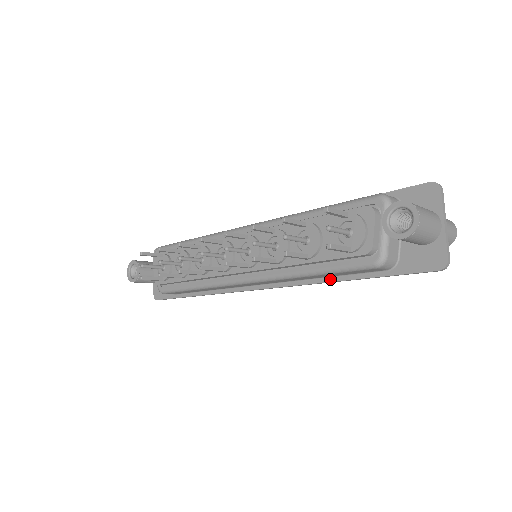
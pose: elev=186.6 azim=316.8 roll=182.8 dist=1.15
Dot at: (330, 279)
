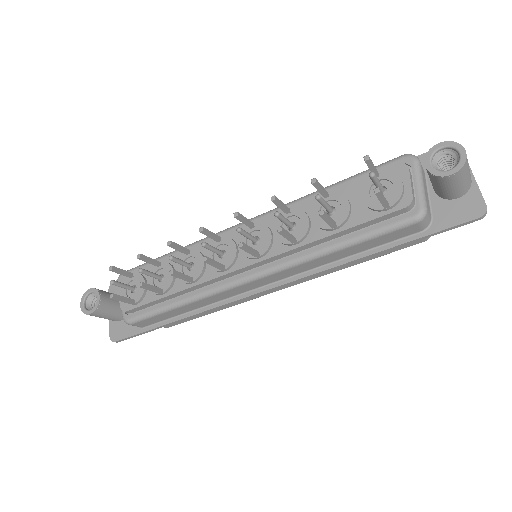
Dot at: (355, 257)
